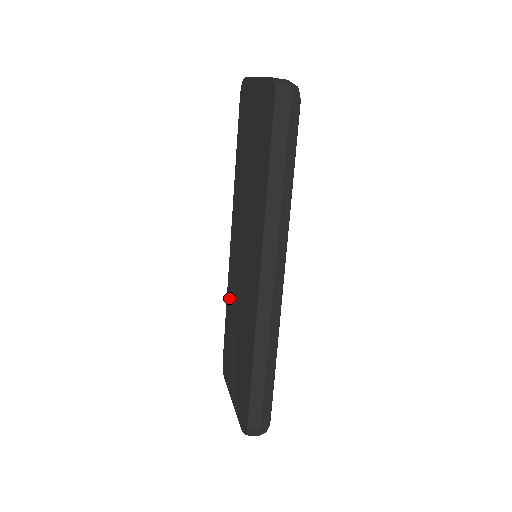
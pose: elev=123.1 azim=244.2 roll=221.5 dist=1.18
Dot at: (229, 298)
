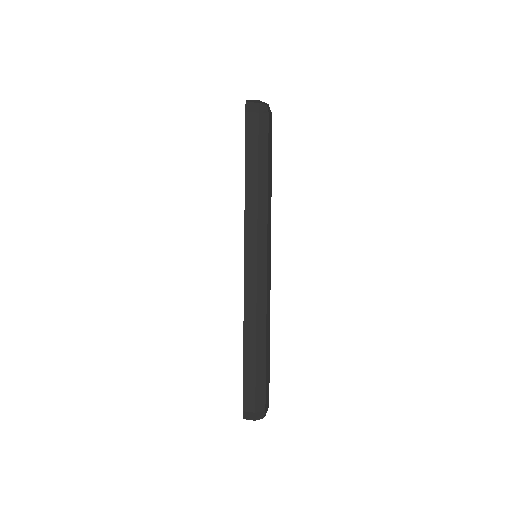
Dot at: occluded
